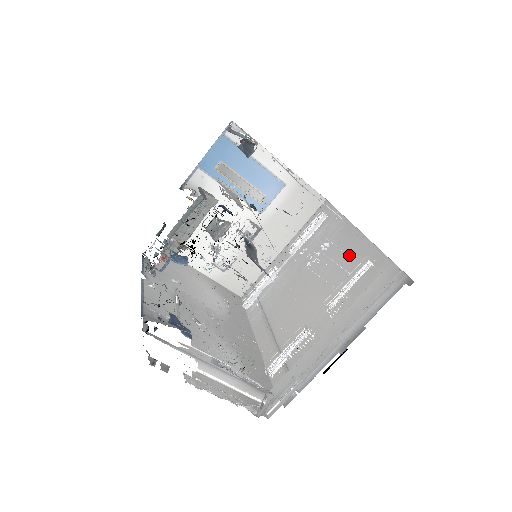
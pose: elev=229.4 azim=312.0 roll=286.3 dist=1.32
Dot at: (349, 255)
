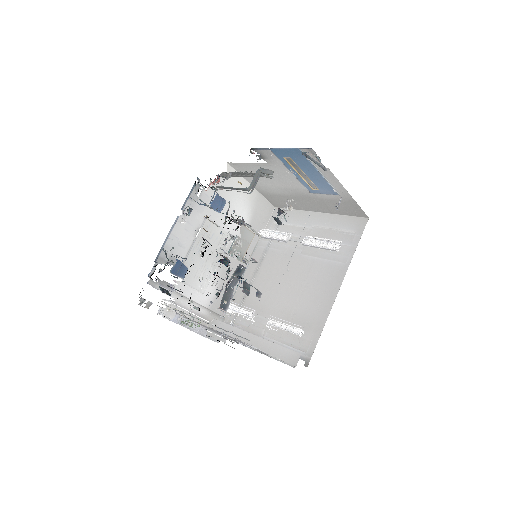
Dot at: (319, 294)
